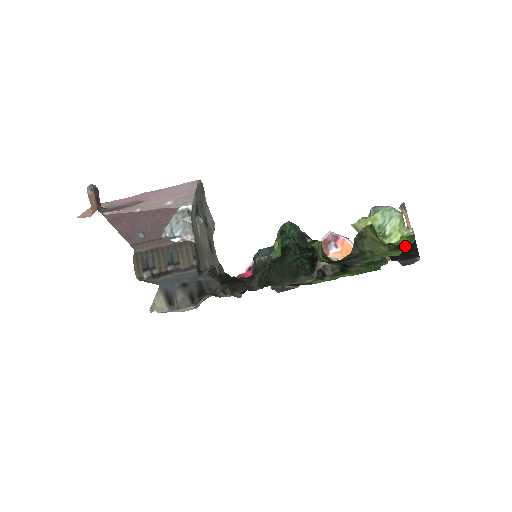
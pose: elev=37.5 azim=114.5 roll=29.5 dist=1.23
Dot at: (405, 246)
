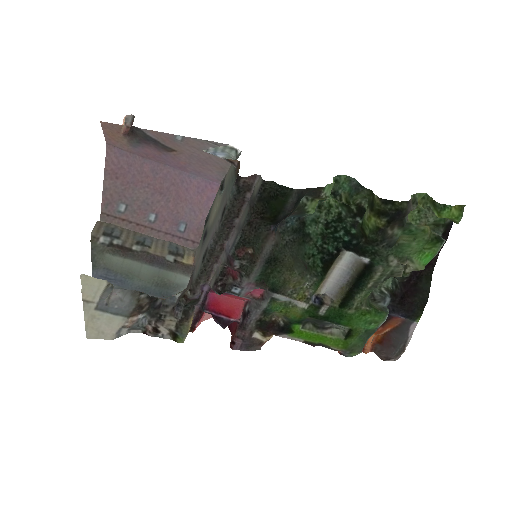
Dot at: (442, 240)
